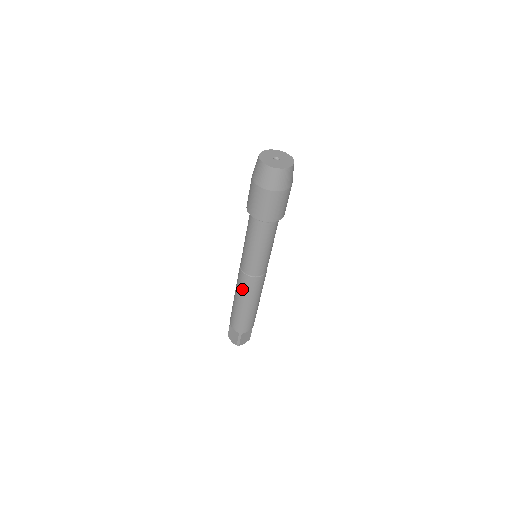
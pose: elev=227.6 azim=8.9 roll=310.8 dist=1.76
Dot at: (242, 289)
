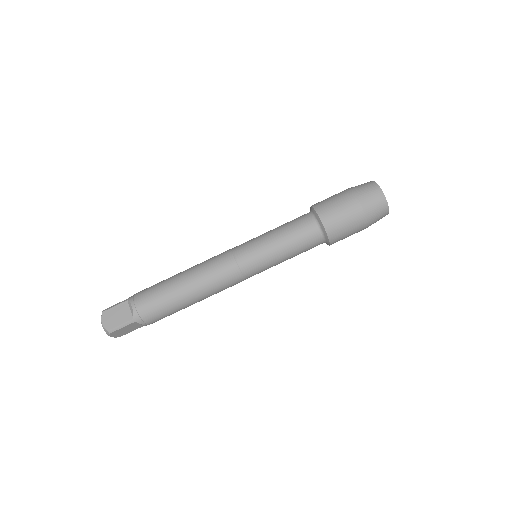
Dot at: (211, 273)
